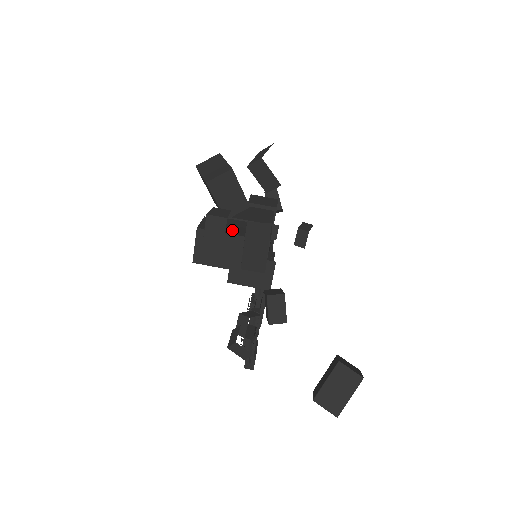
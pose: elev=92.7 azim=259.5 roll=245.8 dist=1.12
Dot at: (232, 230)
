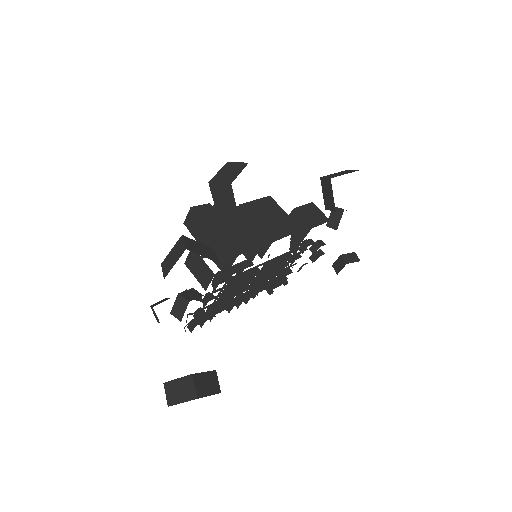
Dot at: (224, 227)
